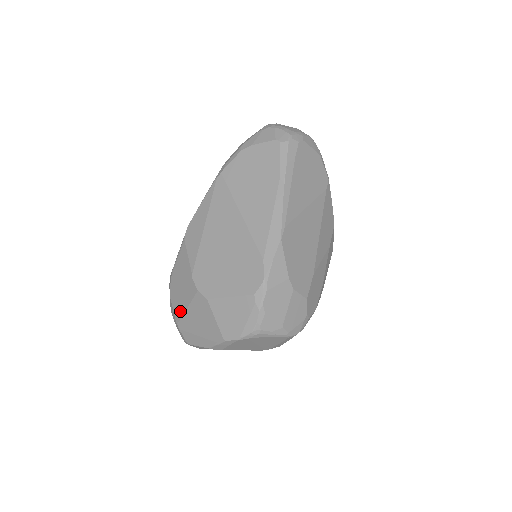
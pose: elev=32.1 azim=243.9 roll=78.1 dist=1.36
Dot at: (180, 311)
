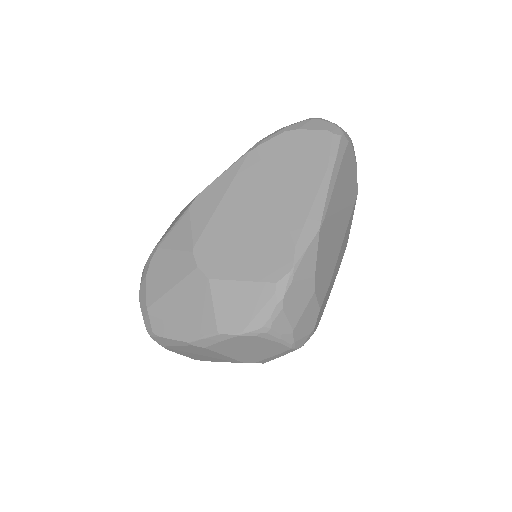
Dot at: (158, 291)
